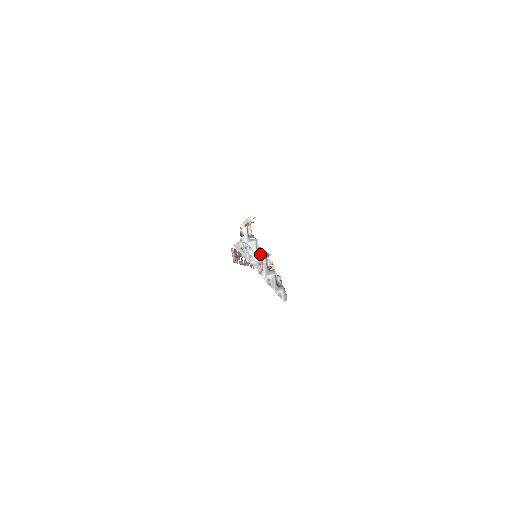
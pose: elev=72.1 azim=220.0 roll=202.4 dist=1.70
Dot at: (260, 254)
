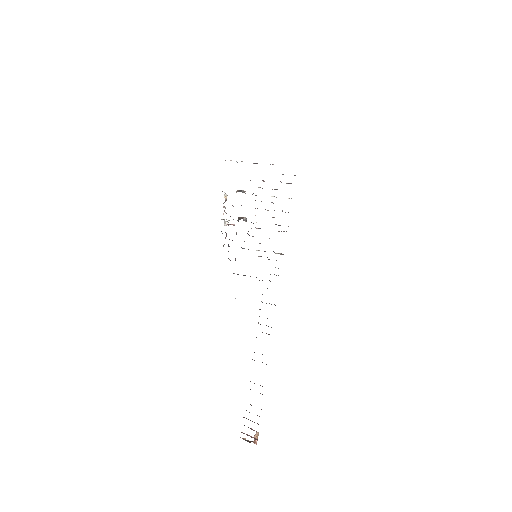
Dot at: occluded
